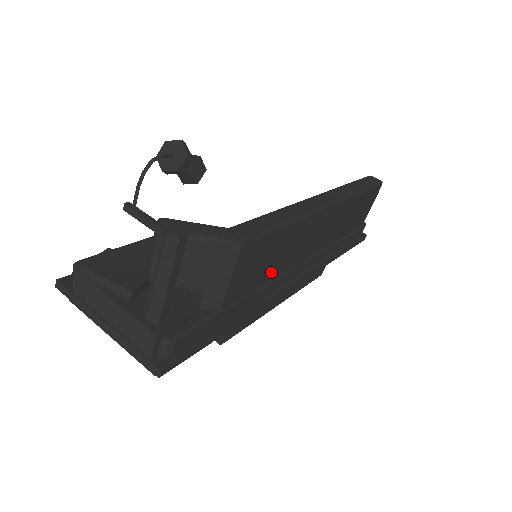
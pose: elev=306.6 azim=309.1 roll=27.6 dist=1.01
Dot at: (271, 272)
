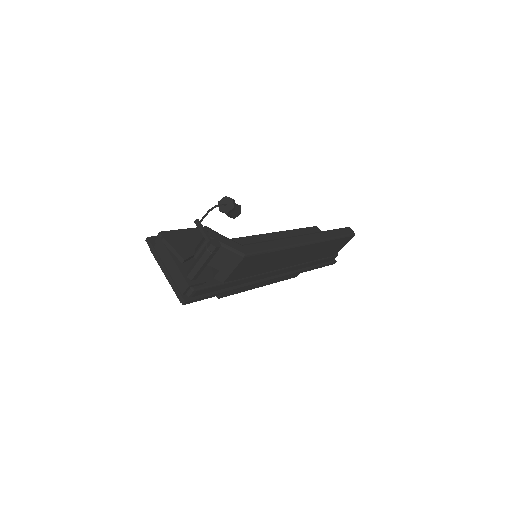
Dot at: (259, 270)
